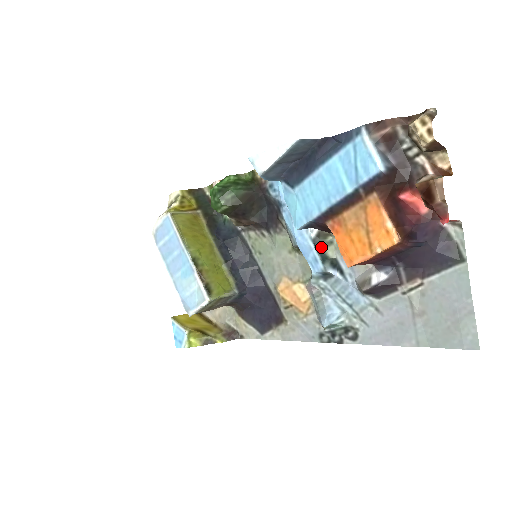
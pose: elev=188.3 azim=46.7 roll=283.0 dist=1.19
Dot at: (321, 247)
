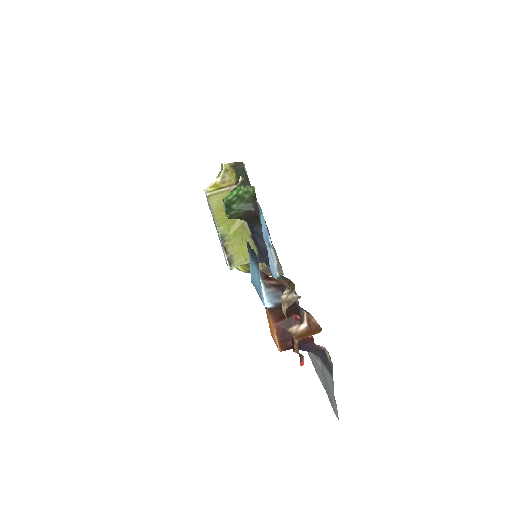
Dot at: occluded
